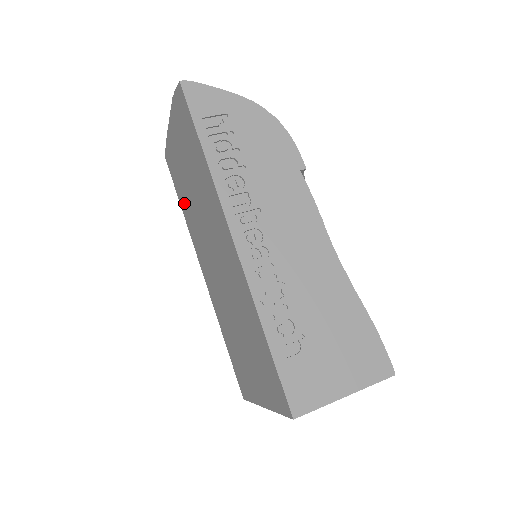
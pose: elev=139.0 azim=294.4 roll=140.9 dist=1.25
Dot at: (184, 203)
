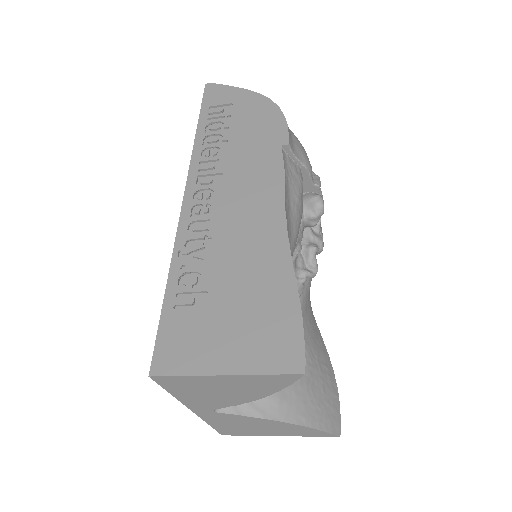
Dot at: occluded
